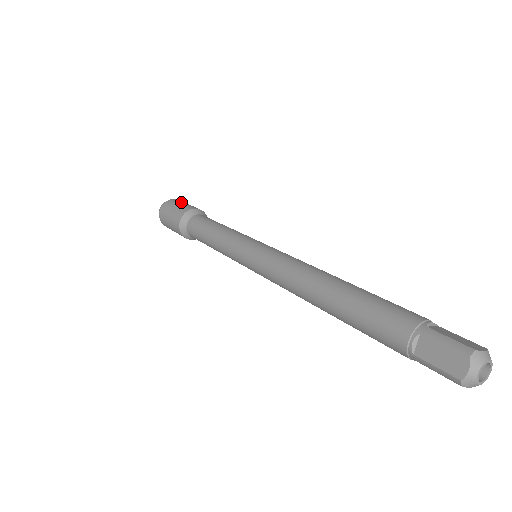
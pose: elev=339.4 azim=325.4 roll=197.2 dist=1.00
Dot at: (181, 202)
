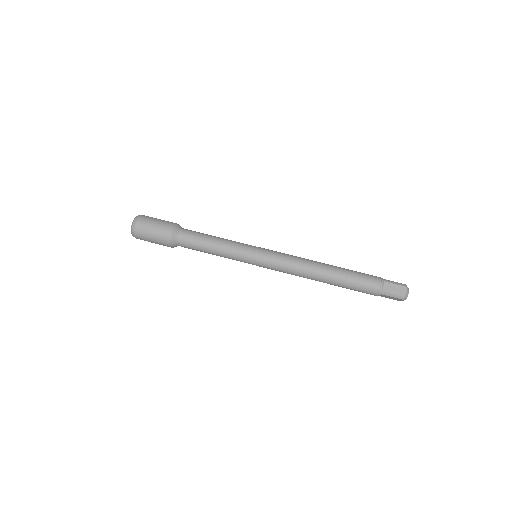
Dot at: (149, 229)
